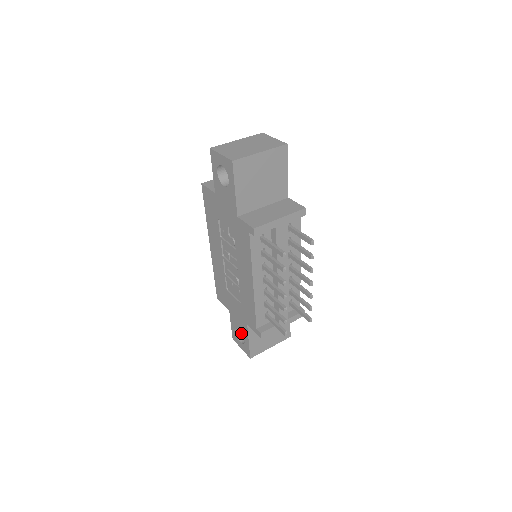
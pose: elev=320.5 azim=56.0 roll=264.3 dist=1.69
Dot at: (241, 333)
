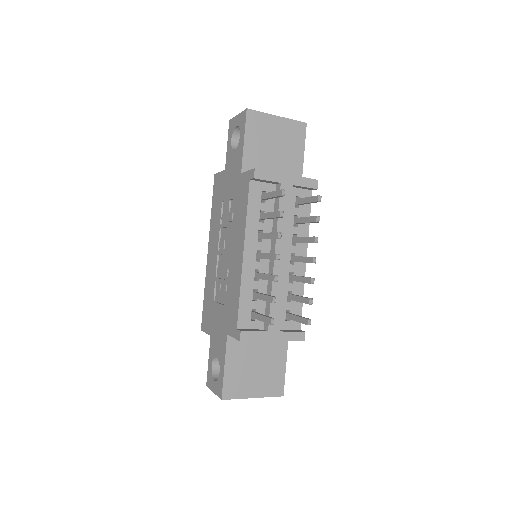
Dot at: occluded
